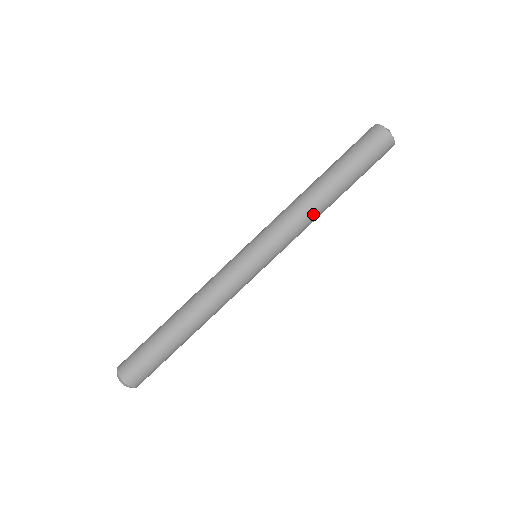
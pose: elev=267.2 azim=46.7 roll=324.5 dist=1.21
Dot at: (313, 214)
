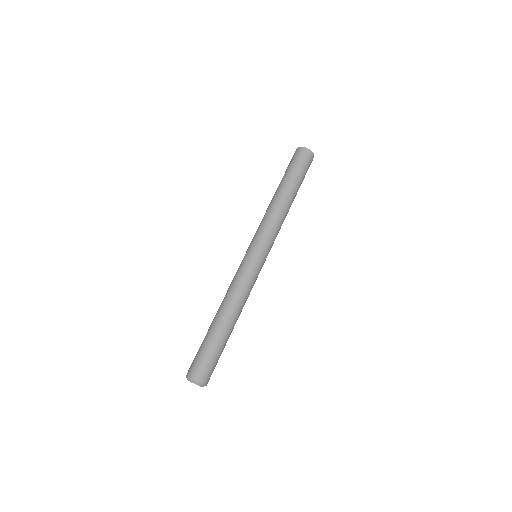
Dot at: (285, 216)
